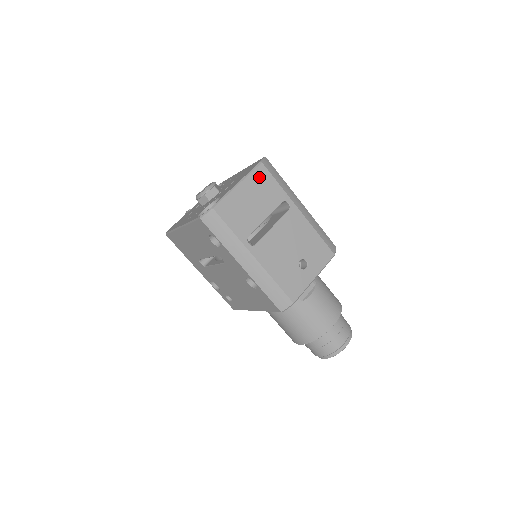
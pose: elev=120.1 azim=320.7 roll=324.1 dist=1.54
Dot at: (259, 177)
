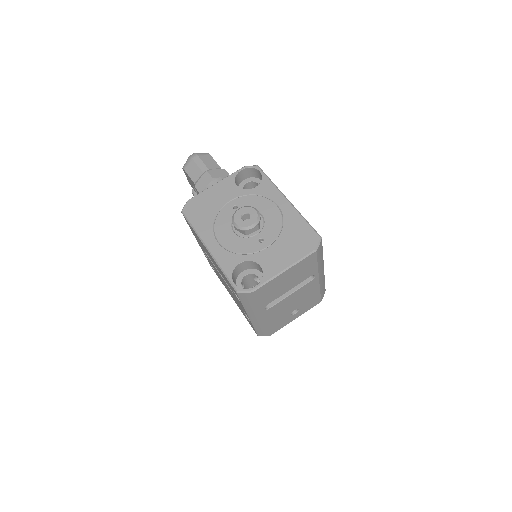
Dot at: (306, 262)
